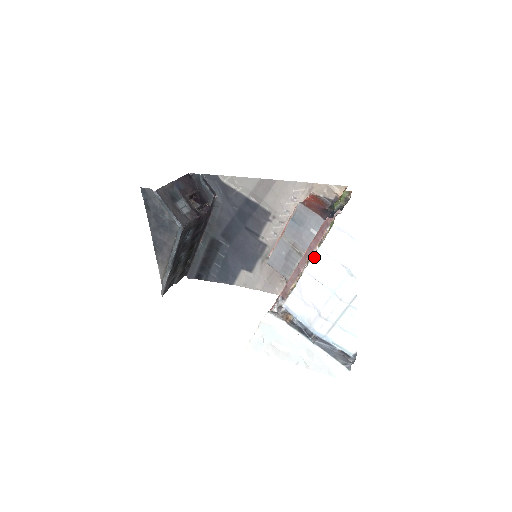
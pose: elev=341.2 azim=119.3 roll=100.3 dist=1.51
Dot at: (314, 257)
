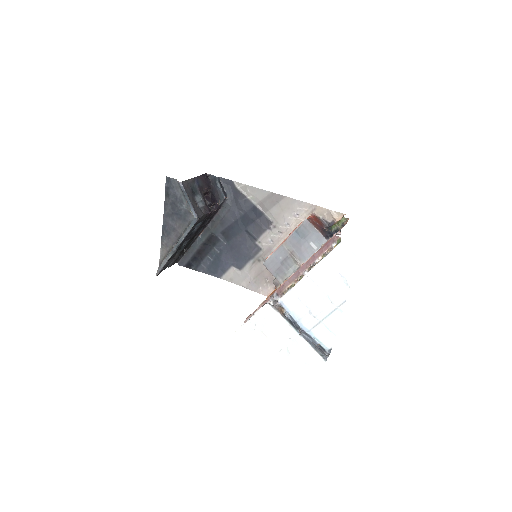
Dot at: (318, 264)
